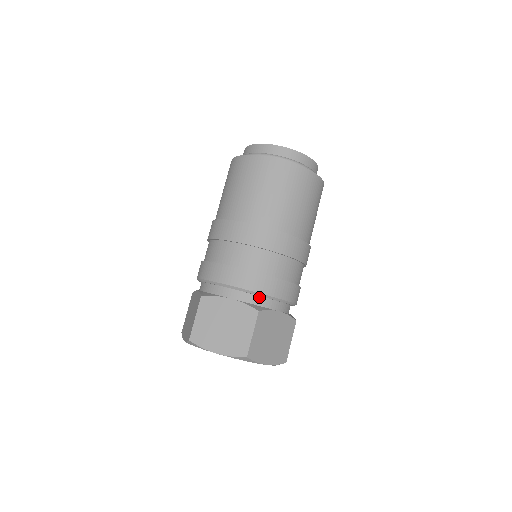
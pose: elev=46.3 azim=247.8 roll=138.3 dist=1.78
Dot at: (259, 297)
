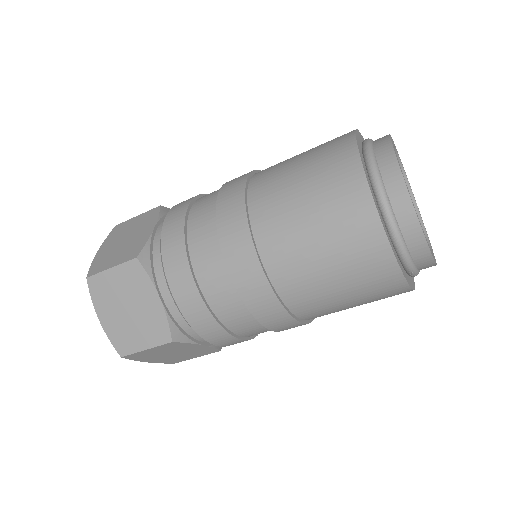
Dot at: occluded
